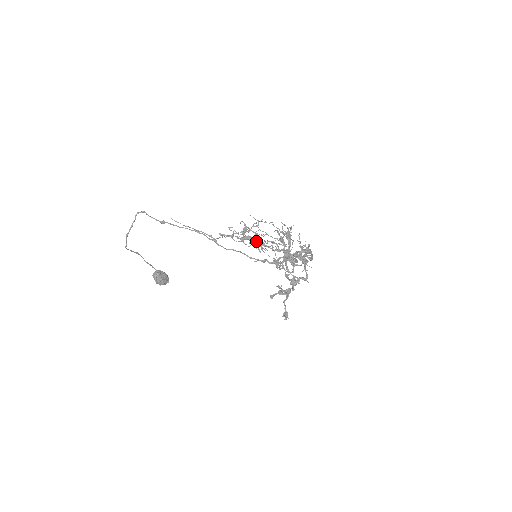
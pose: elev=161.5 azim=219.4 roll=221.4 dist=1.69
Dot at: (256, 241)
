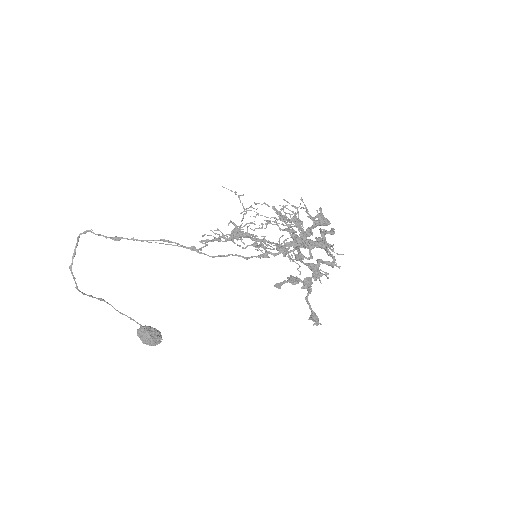
Dot at: (250, 235)
